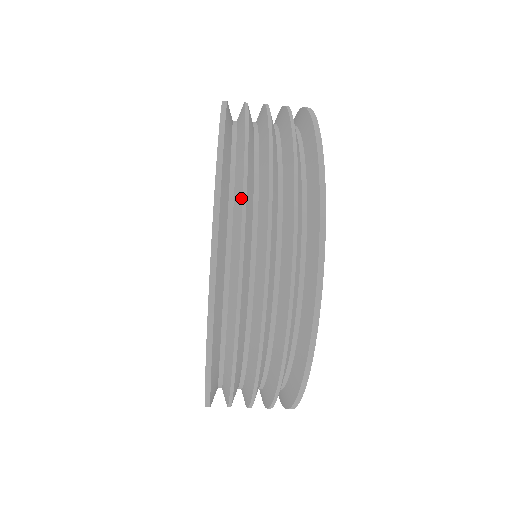
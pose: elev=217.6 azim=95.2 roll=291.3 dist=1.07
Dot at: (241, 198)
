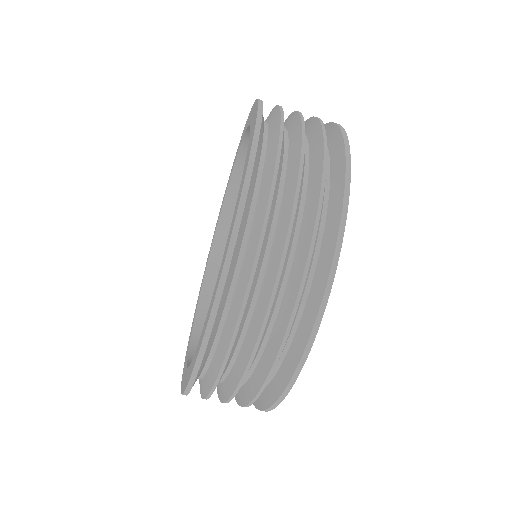
Dot at: (277, 108)
